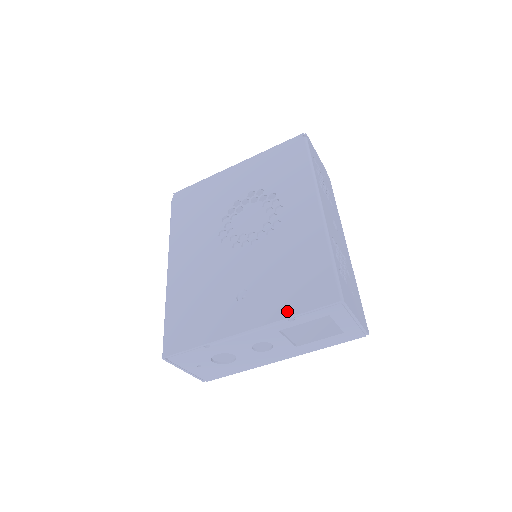
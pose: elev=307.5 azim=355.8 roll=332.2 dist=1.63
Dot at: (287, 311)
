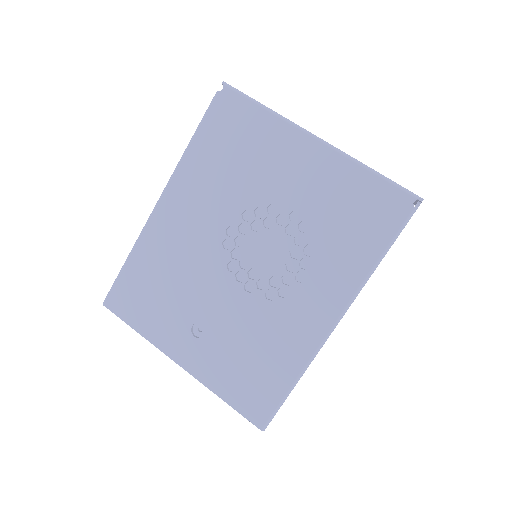
Dot at: (219, 389)
